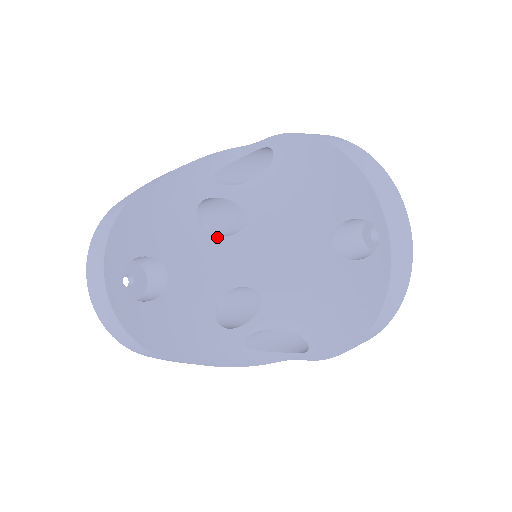
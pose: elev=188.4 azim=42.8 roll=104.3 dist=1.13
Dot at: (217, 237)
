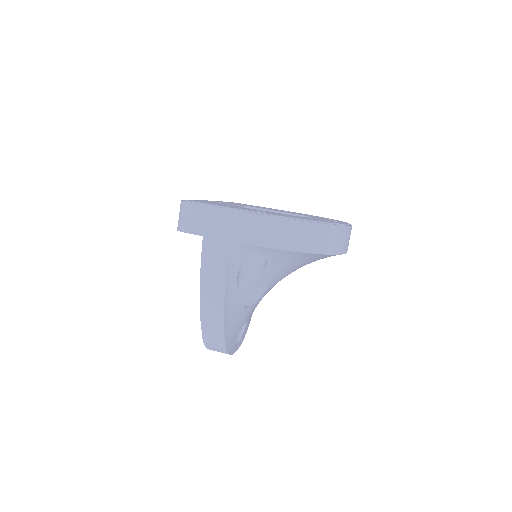
Dot at: (258, 300)
